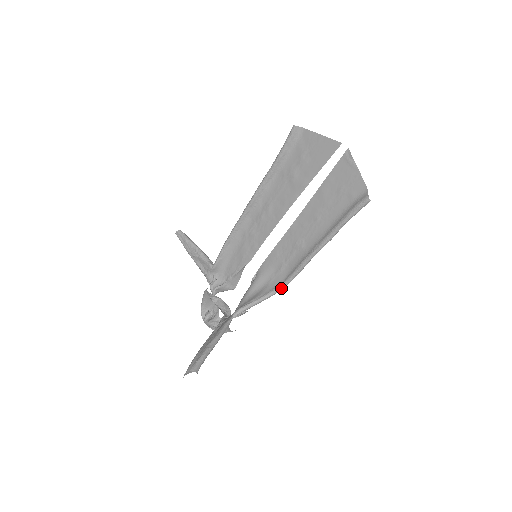
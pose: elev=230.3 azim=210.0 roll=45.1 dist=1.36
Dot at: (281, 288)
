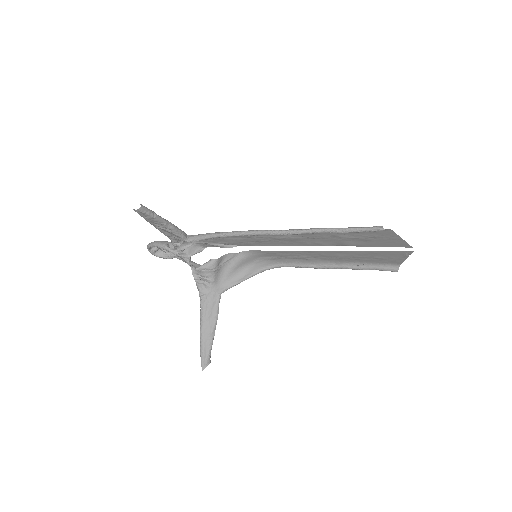
Dot at: occluded
